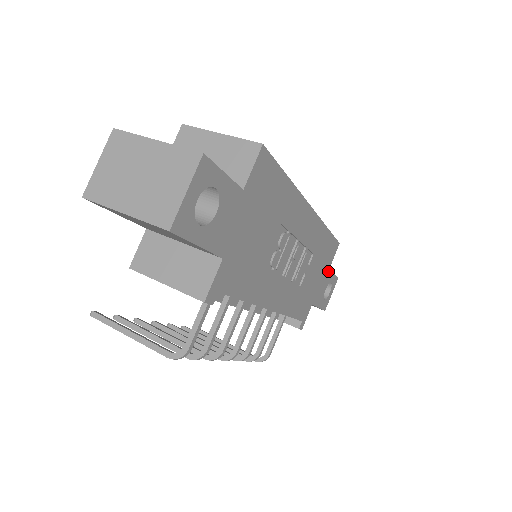
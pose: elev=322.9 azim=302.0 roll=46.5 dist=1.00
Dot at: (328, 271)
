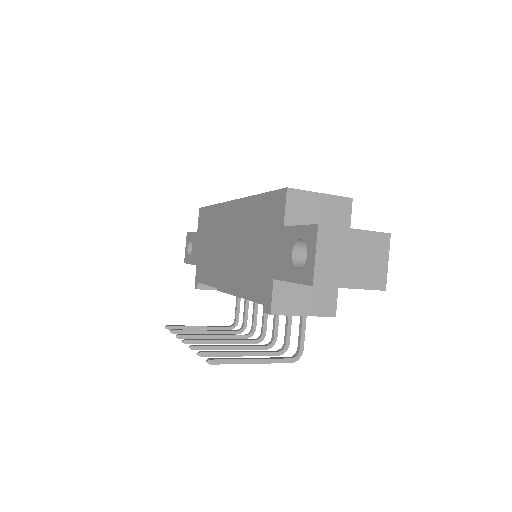
Dot at: occluded
